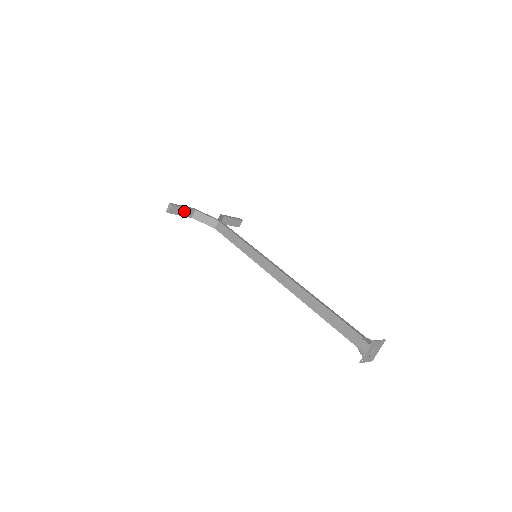
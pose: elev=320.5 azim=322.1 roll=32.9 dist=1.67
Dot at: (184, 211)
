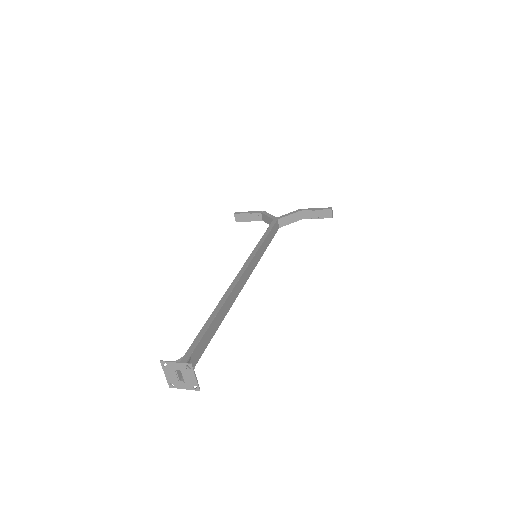
Dot at: (250, 216)
